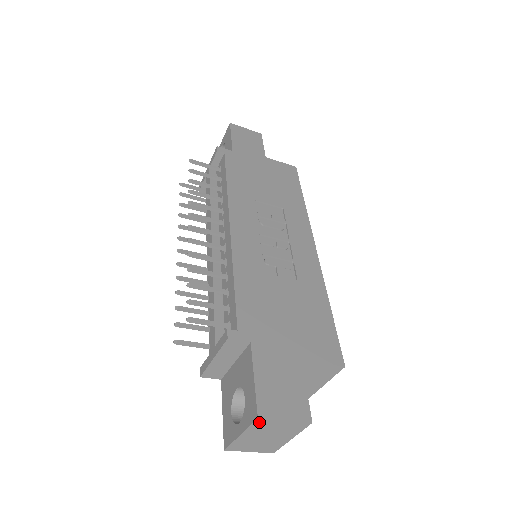
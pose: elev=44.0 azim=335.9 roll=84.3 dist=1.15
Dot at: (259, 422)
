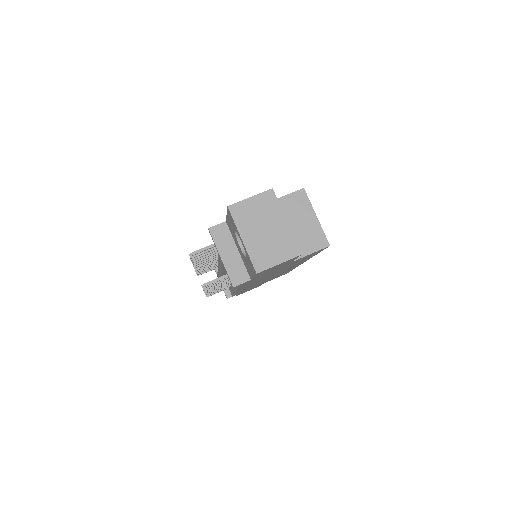
Dot at: (235, 212)
